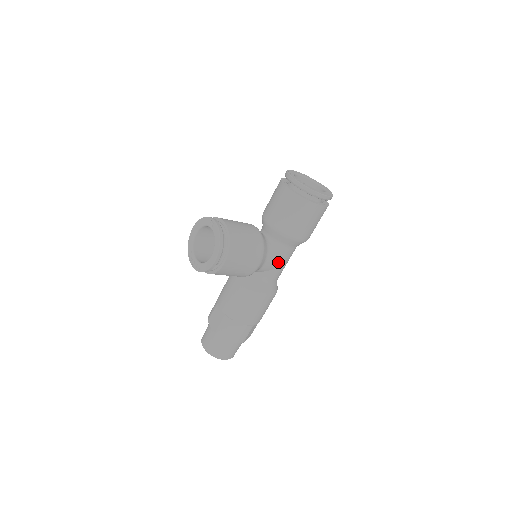
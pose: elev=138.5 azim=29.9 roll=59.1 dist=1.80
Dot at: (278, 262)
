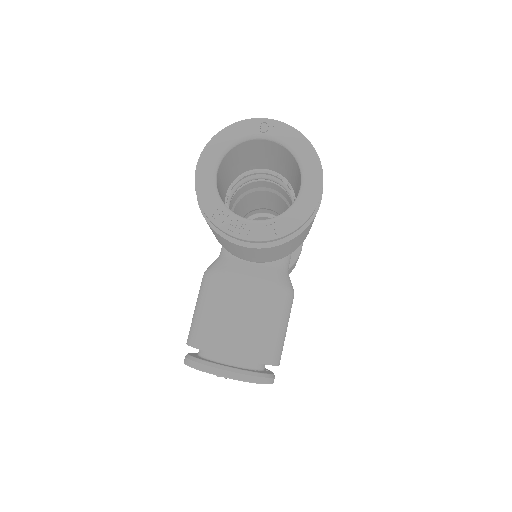
Dot at: occluded
